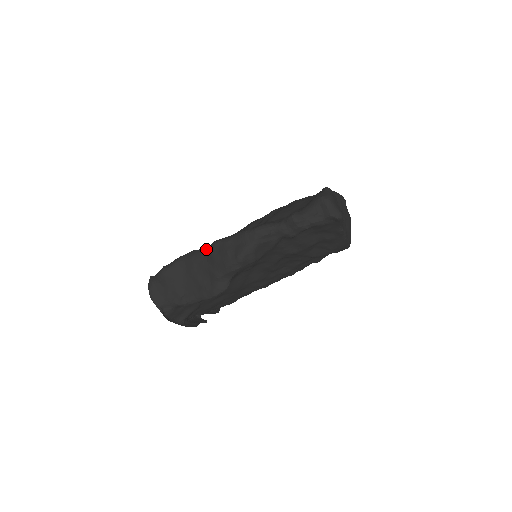
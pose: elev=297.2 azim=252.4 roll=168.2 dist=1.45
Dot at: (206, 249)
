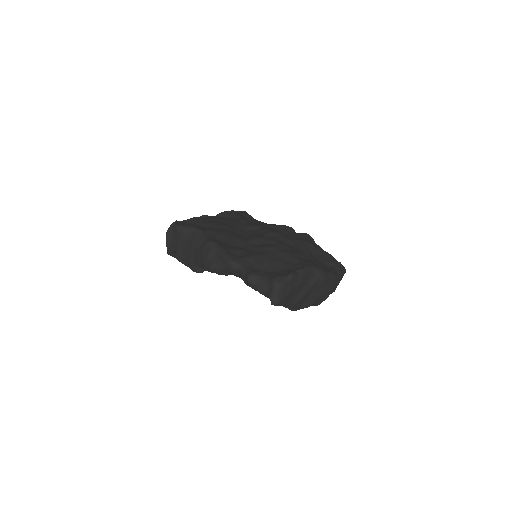
Dot at: (205, 239)
